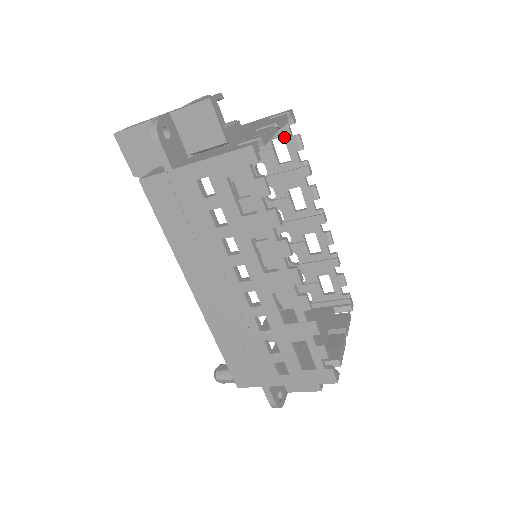
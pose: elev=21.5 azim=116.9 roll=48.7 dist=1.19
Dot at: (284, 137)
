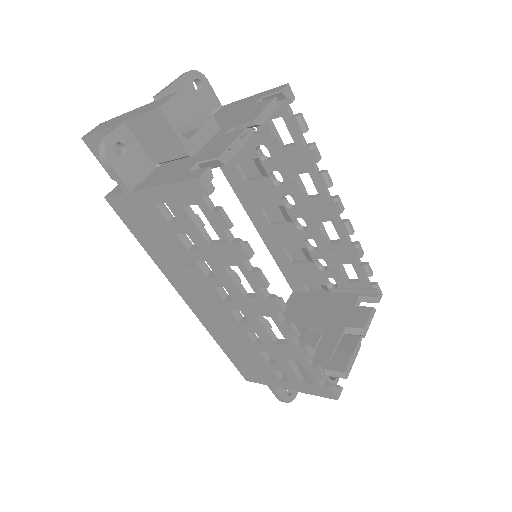
Dot at: (283, 117)
